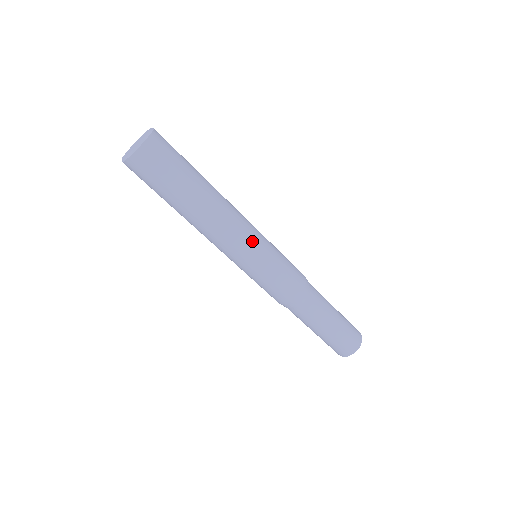
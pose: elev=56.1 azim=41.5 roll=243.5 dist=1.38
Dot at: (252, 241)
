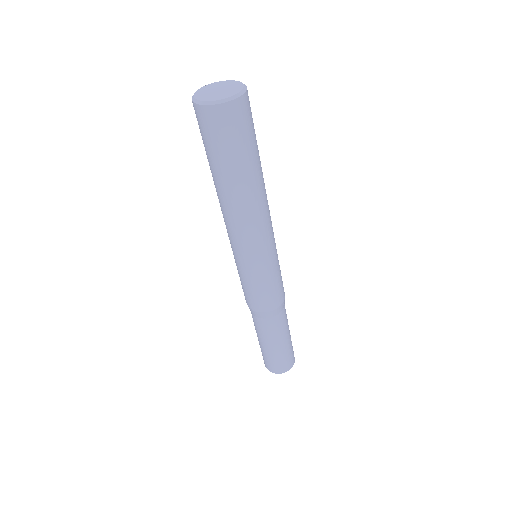
Dot at: (258, 250)
